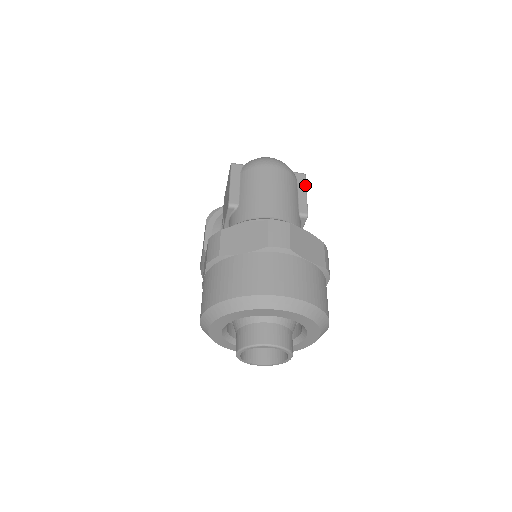
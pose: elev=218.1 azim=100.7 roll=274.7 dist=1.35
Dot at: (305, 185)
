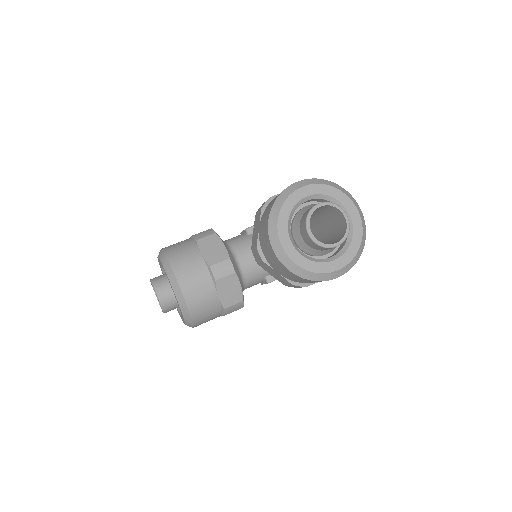
Dot at: occluded
